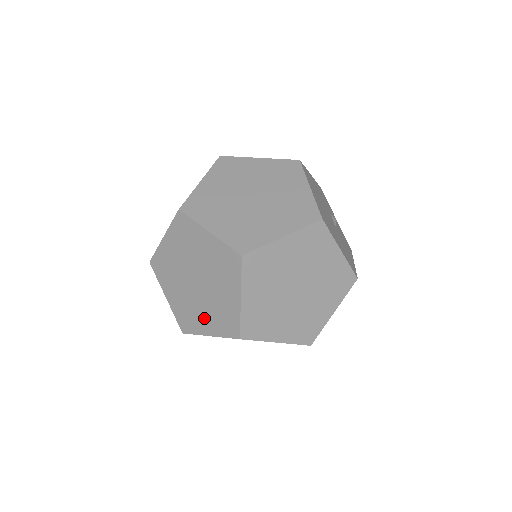
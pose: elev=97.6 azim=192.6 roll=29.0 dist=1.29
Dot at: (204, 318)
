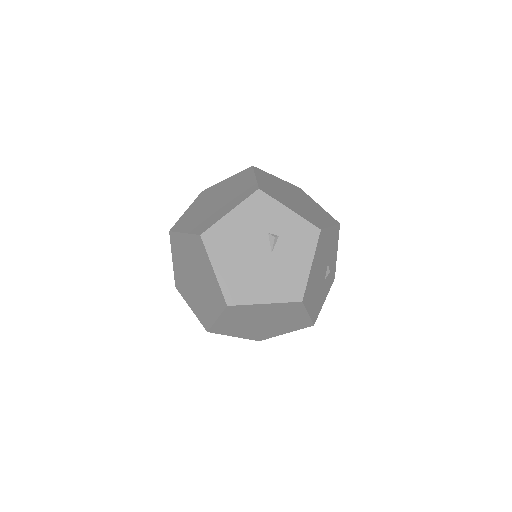
Dot at: occluded
